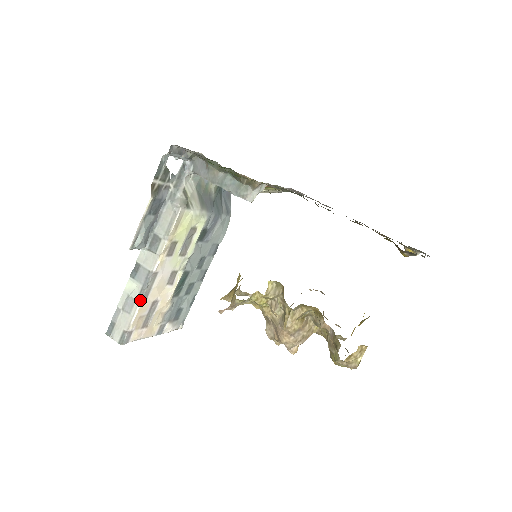
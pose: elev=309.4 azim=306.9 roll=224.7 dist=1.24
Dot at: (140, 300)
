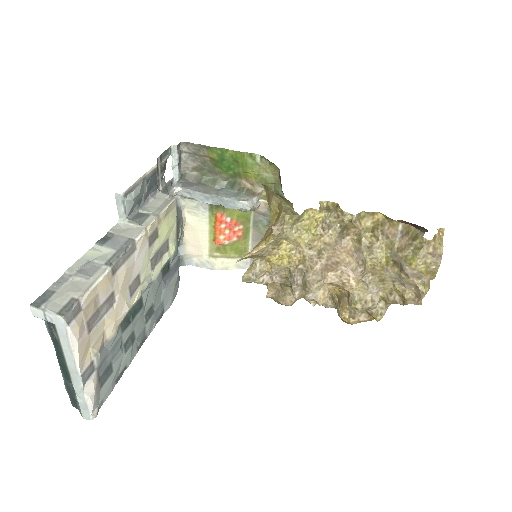
Dot at: (110, 265)
